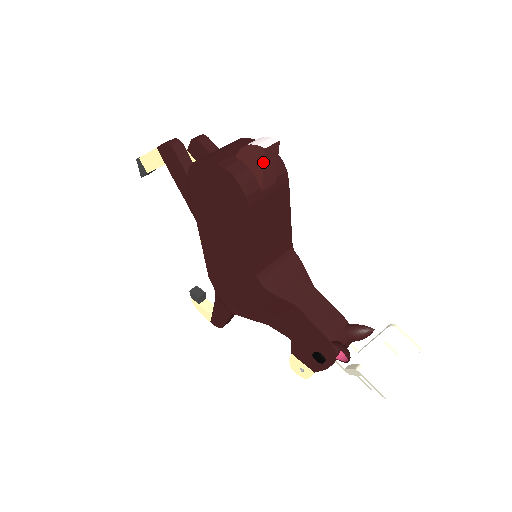
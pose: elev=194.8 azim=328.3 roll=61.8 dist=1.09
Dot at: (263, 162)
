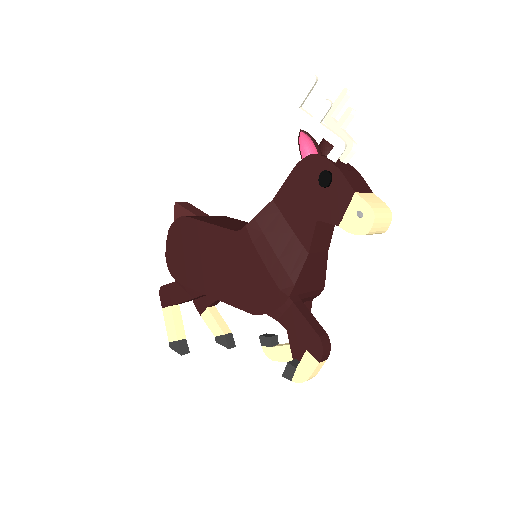
Dot at: (181, 207)
